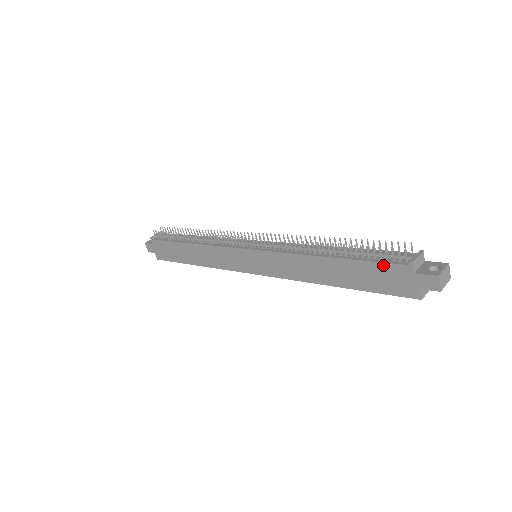
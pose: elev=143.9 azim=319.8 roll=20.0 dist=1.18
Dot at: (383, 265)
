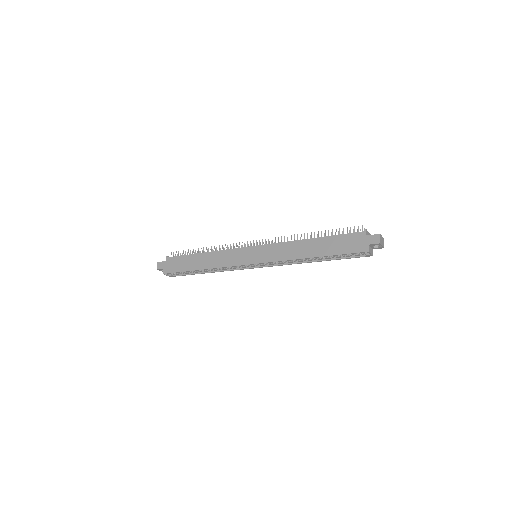
Dot at: (349, 235)
